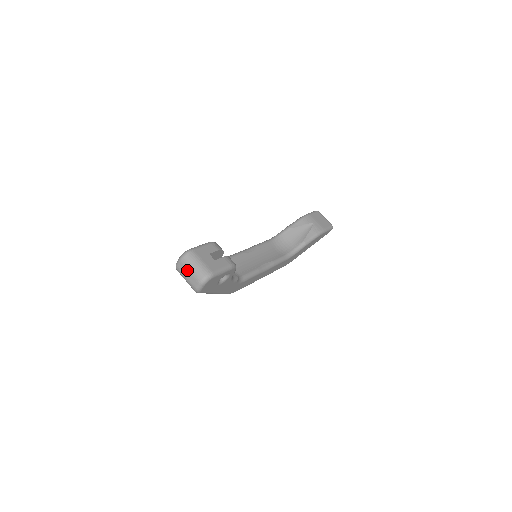
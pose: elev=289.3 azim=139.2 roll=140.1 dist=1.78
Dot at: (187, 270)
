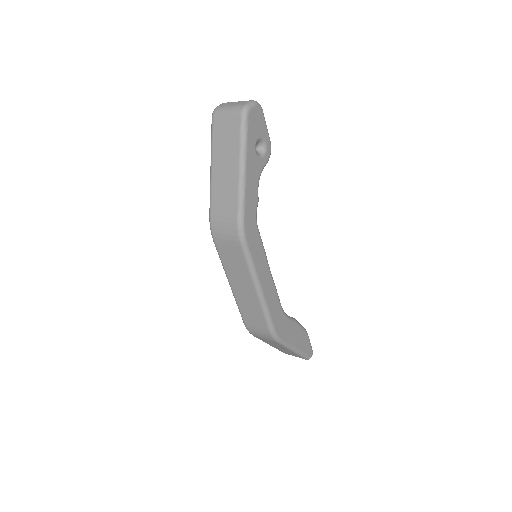
Dot at: (233, 102)
